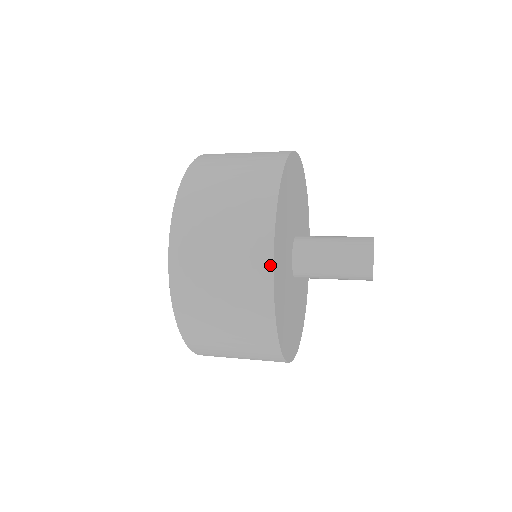
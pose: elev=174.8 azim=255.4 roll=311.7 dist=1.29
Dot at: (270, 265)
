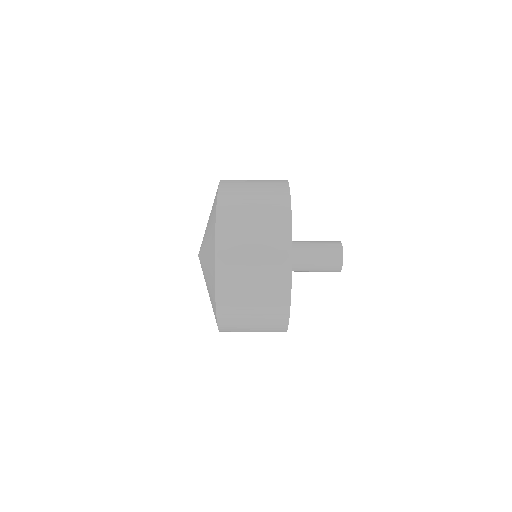
Dot at: (289, 220)
